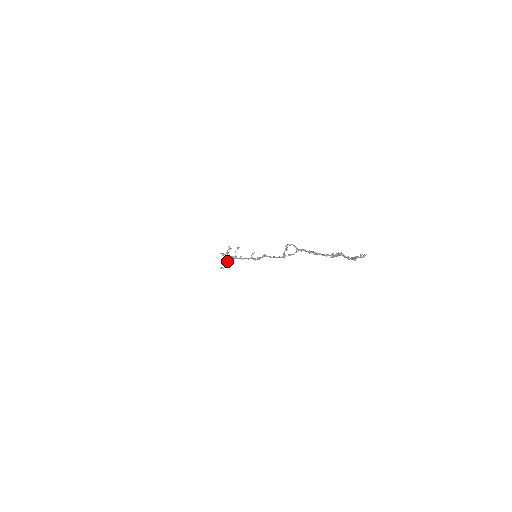
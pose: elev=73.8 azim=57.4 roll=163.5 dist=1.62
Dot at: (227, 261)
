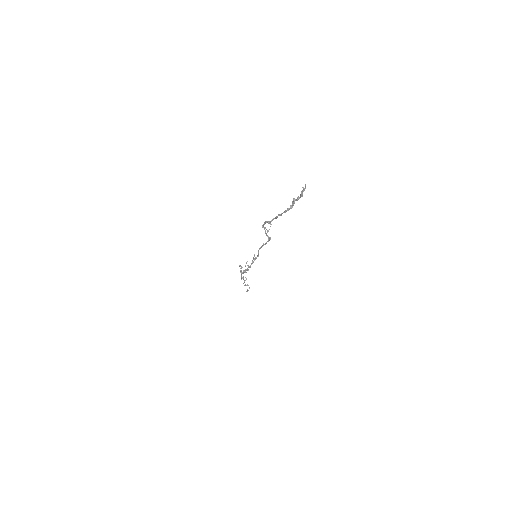
Dot at: (245, 280)
